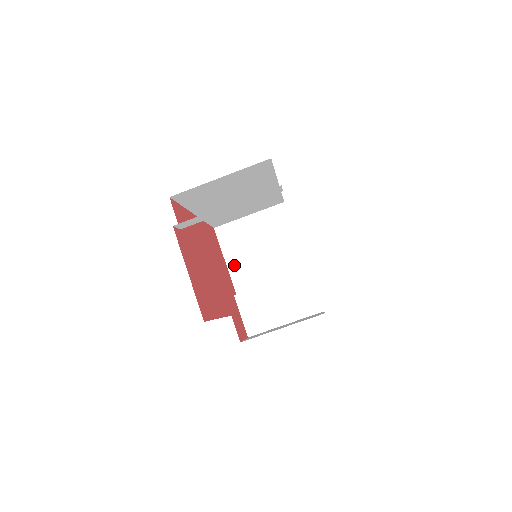
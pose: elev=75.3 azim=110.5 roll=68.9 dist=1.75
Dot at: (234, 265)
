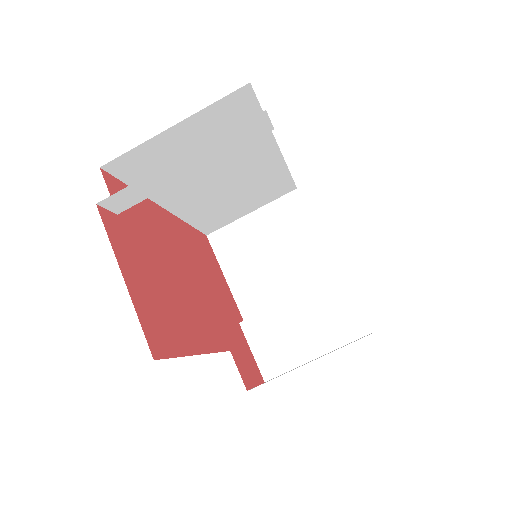
Dot at: (237, 282)
